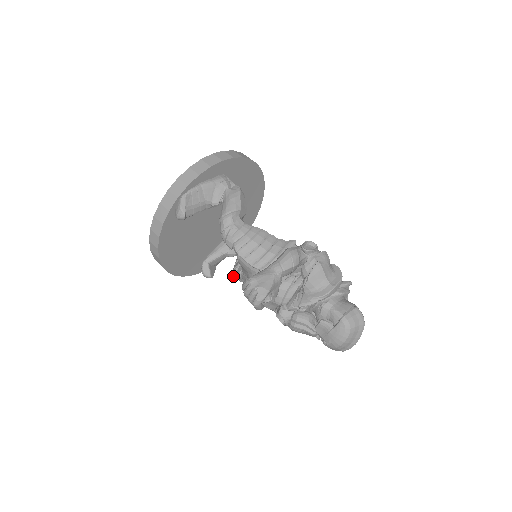
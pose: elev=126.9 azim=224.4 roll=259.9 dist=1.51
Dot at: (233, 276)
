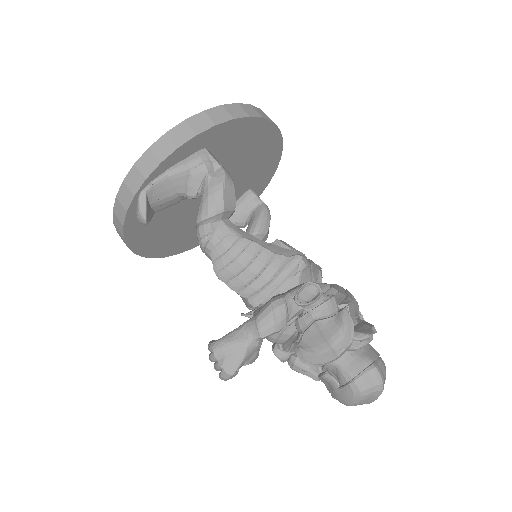
Dot at: occluded
